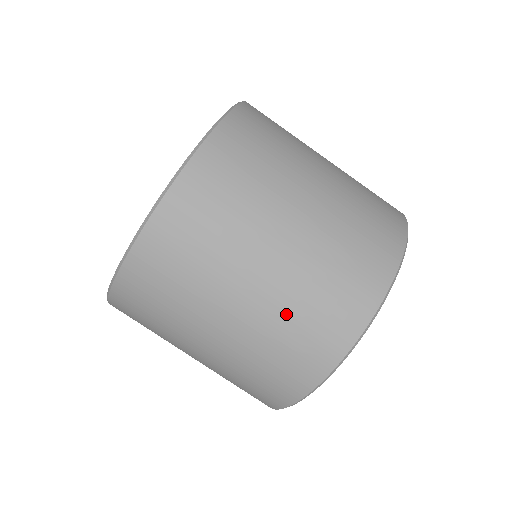
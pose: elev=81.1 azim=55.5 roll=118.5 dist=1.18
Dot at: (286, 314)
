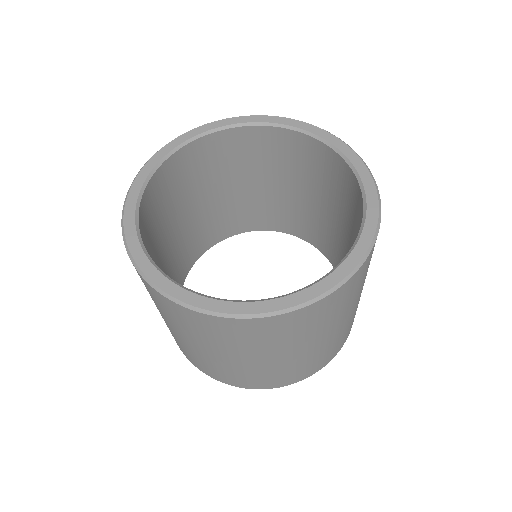
Dot at: (299, 364)
